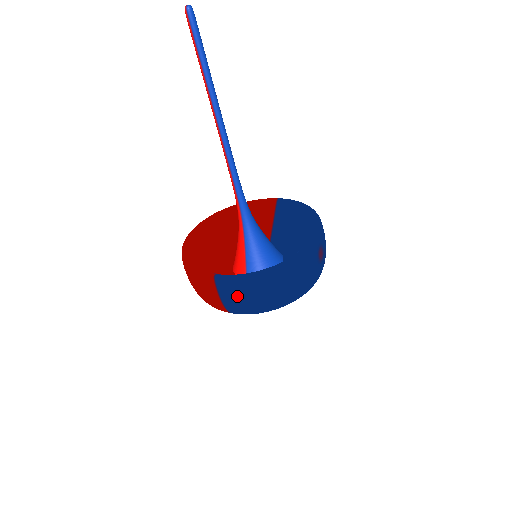
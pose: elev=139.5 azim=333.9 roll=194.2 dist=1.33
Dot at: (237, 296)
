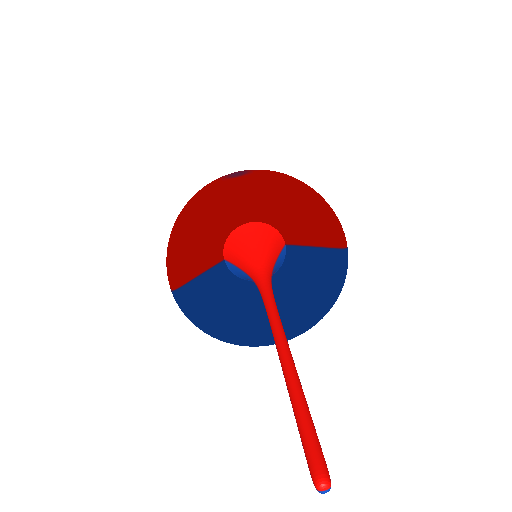
Dot at: occluded
